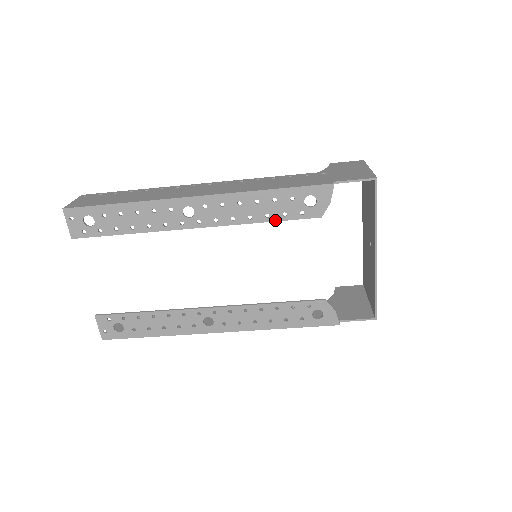
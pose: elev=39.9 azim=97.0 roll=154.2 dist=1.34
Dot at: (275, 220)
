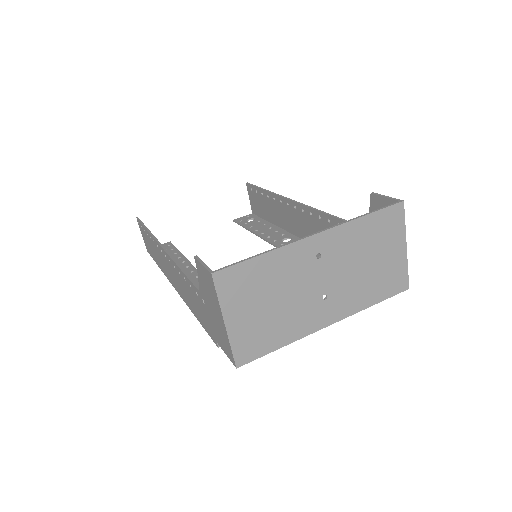
Dot at: occluded
